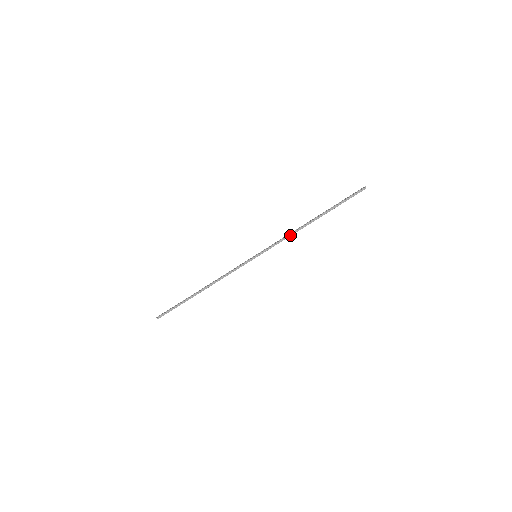
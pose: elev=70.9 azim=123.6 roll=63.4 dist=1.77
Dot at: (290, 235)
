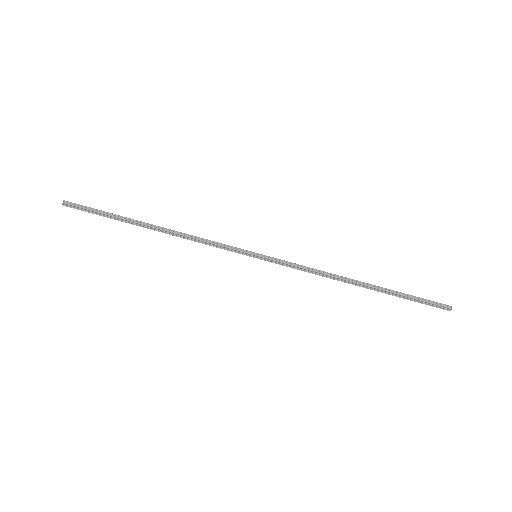
Dot at: (318, 273)
